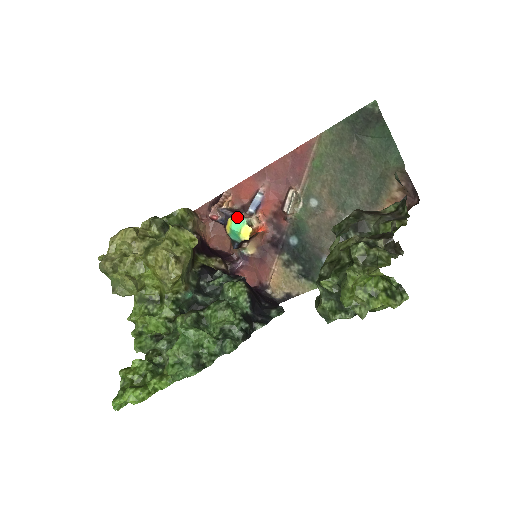
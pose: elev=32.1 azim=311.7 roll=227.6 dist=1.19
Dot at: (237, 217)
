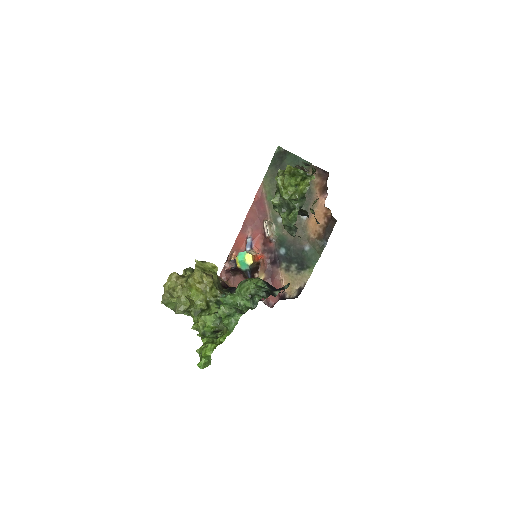
Dot at: (240, 253)
